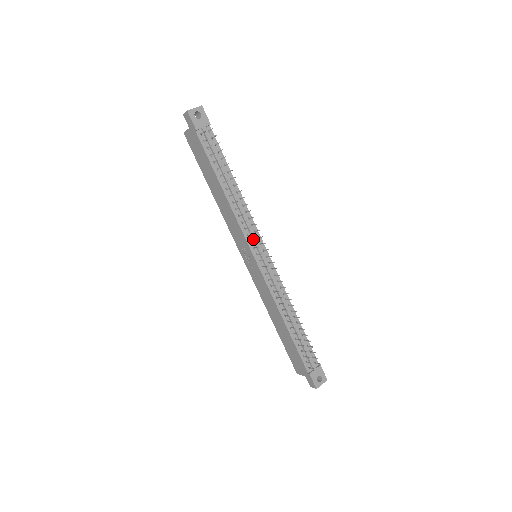
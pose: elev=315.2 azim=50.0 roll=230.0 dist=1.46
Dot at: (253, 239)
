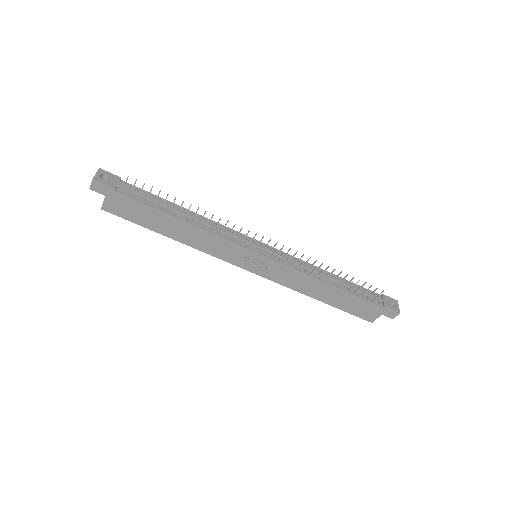
Dot at: (243, 240)
